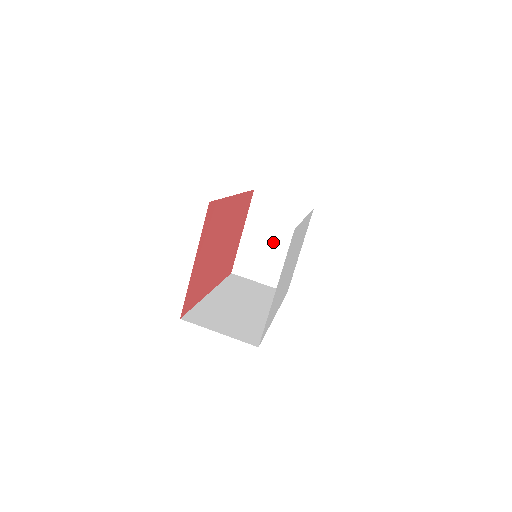
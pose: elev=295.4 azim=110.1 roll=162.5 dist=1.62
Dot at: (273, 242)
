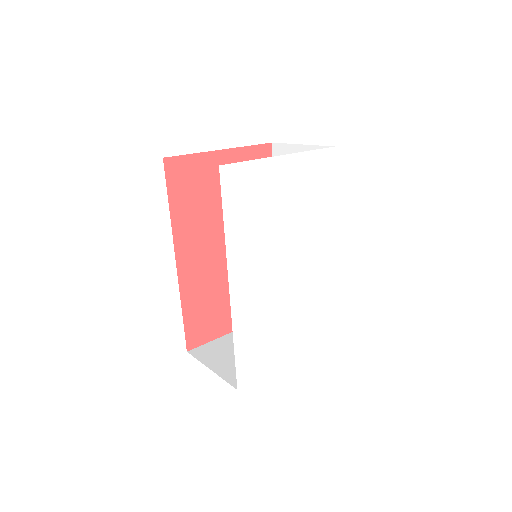
Dot at: occluded
